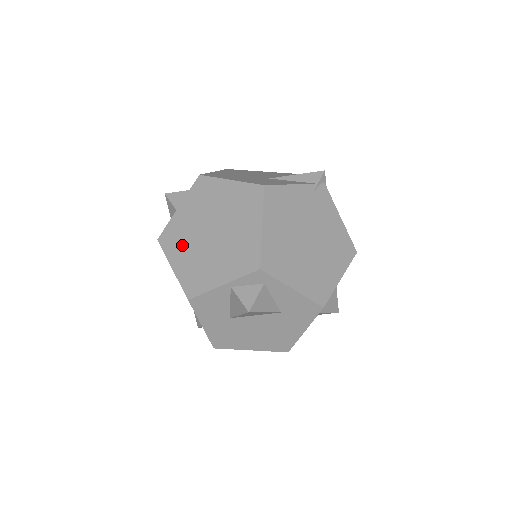
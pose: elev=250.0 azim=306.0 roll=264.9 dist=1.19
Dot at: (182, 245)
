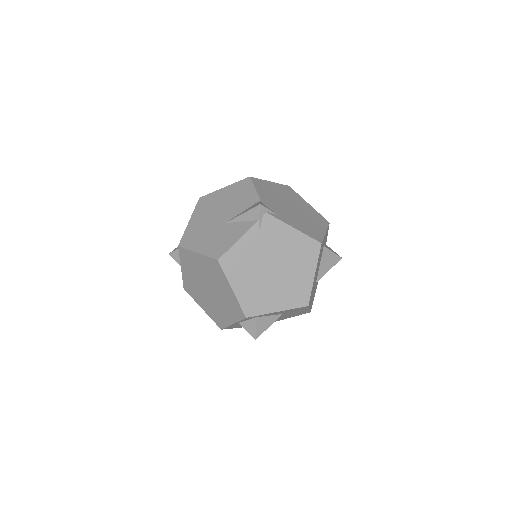
Dot at: (198, 295)
